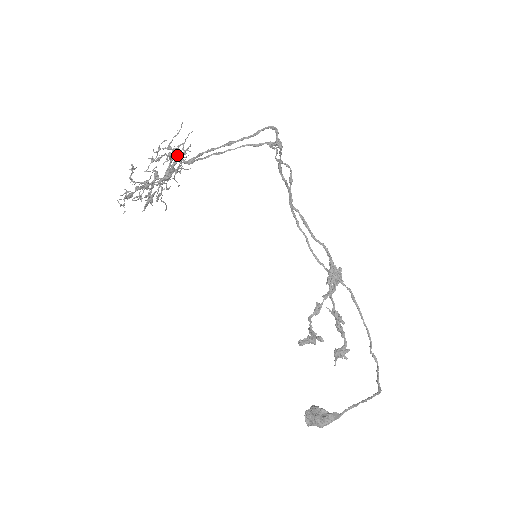
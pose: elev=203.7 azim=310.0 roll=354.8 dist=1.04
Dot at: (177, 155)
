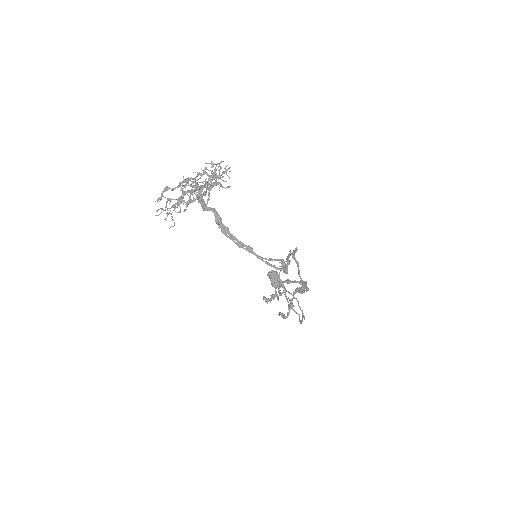
Dot at: occluded
